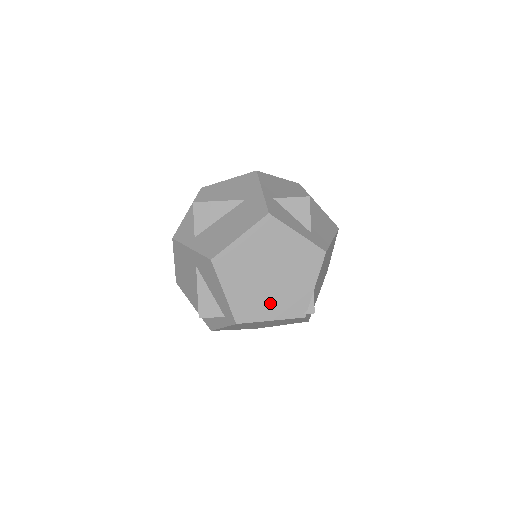
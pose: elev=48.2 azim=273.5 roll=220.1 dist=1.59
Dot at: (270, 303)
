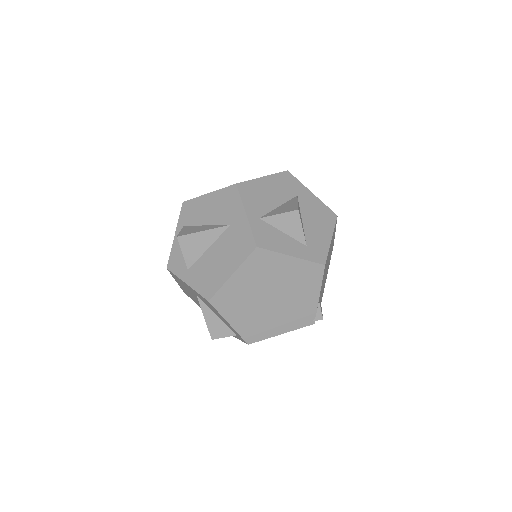
Dot at: (277, 321)
